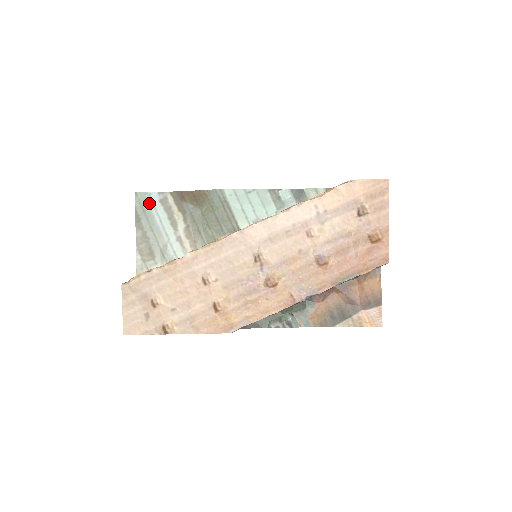
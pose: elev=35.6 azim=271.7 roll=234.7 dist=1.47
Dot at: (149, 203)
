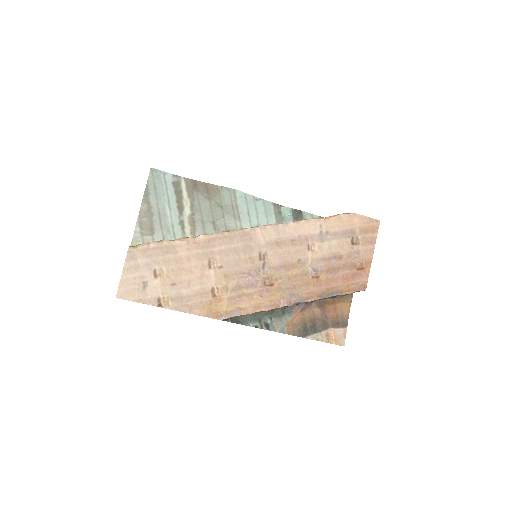
Dot at: (162, 181)
